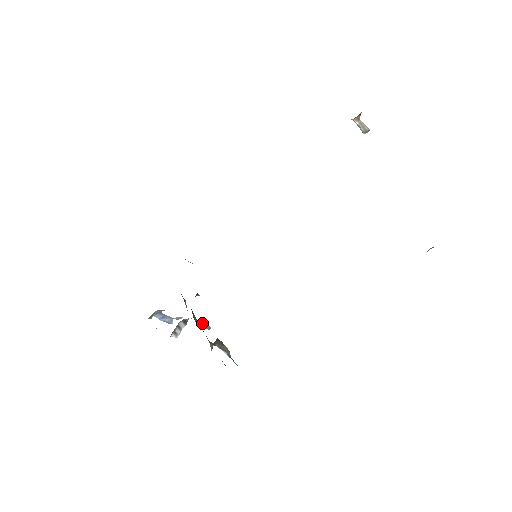
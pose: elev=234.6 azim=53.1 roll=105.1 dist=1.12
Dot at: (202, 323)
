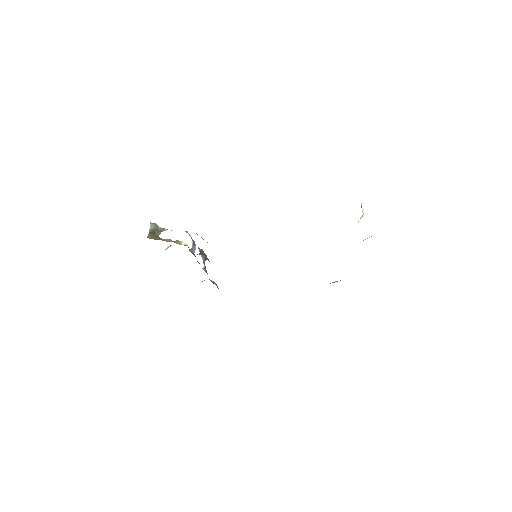
Dot at: (193, 247)
